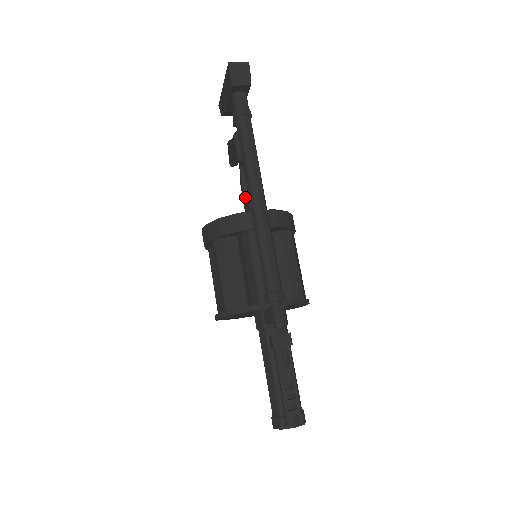
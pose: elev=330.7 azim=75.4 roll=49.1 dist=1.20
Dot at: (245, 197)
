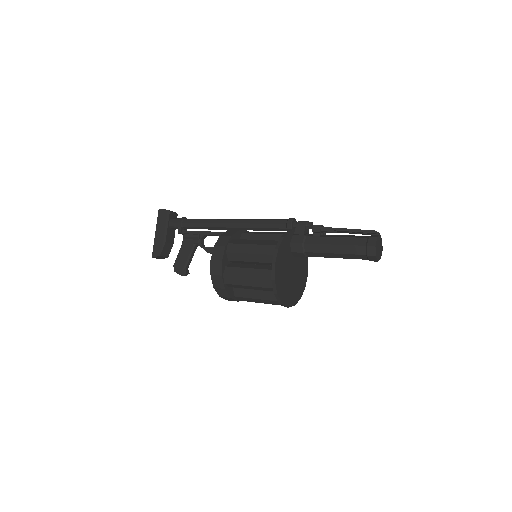
Dot at: occluded
